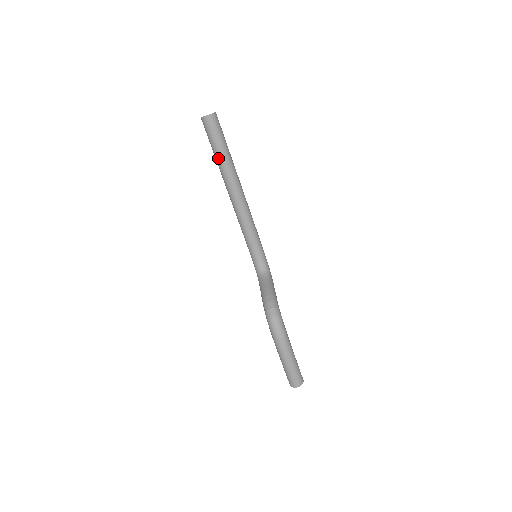
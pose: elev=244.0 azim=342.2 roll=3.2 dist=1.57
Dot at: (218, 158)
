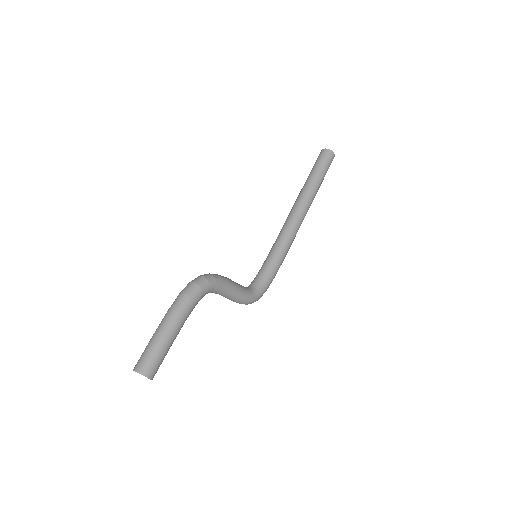
Dot at: (306, 180)
